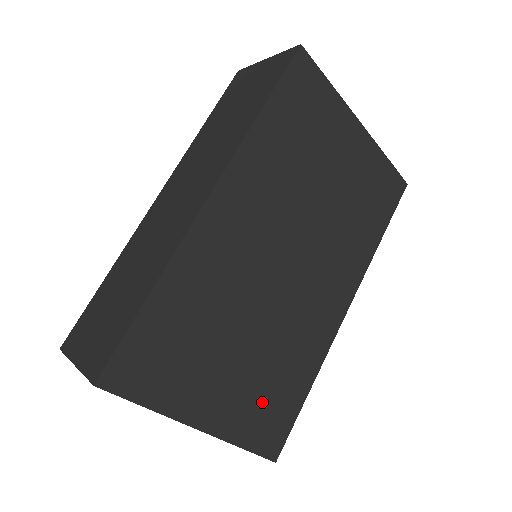
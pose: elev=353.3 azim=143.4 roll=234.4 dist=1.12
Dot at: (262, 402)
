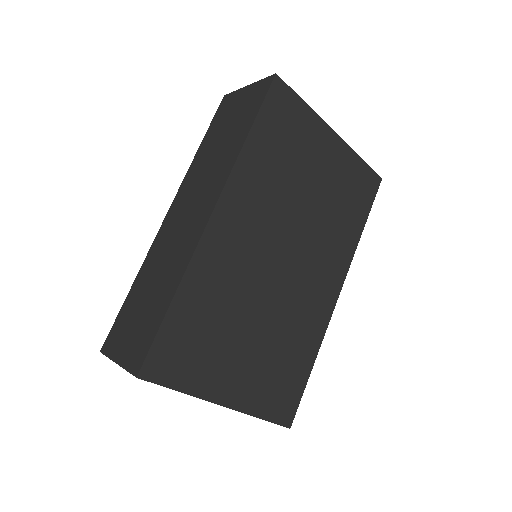
Dot at: (273, 379)
